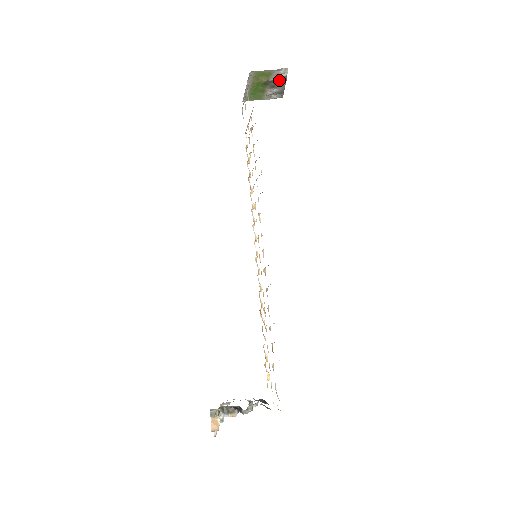
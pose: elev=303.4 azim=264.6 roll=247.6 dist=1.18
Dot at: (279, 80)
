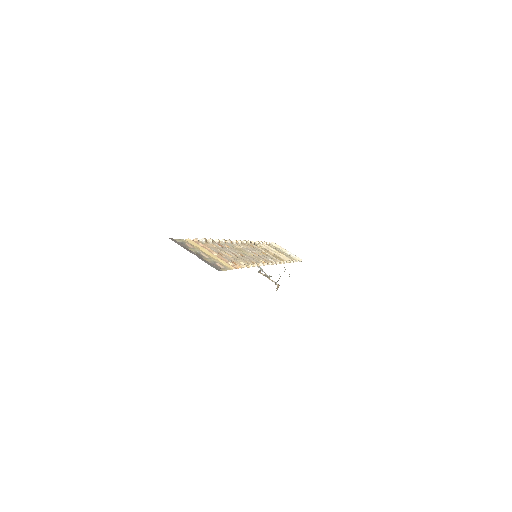
Dot at: occluded
